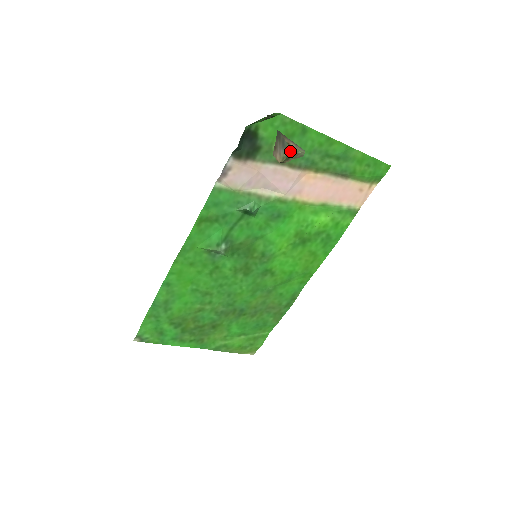
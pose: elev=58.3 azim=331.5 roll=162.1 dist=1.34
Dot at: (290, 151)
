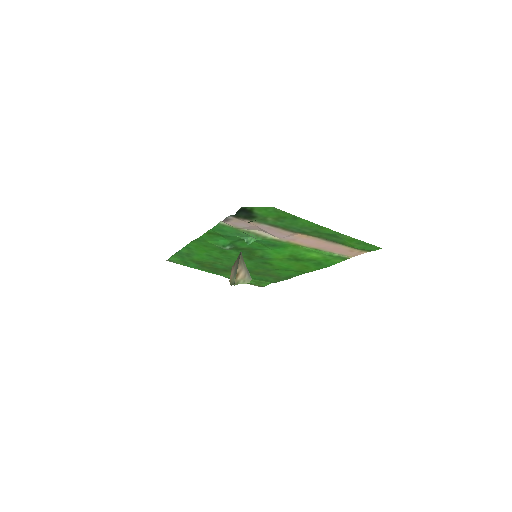
Dot at: (233, 284)
